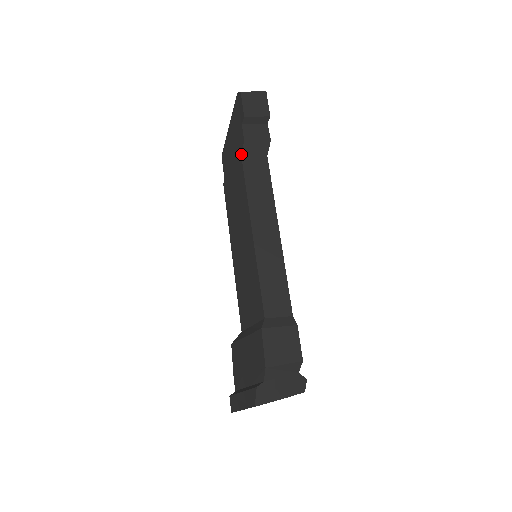
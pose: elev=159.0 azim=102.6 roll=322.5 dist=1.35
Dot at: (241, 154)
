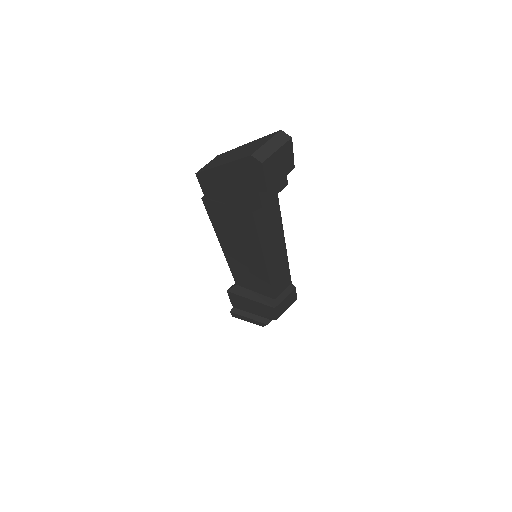
Dot at: (253, 212)
